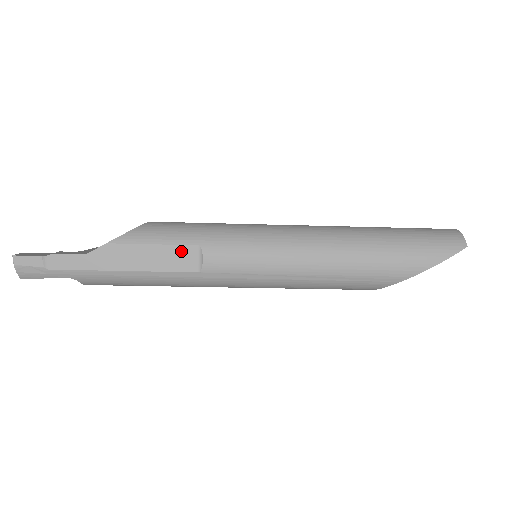
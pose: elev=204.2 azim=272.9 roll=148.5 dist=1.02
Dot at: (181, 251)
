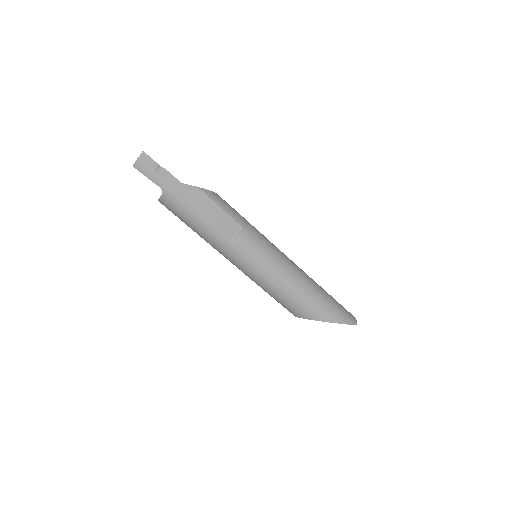
Dot at: (231, 222)
